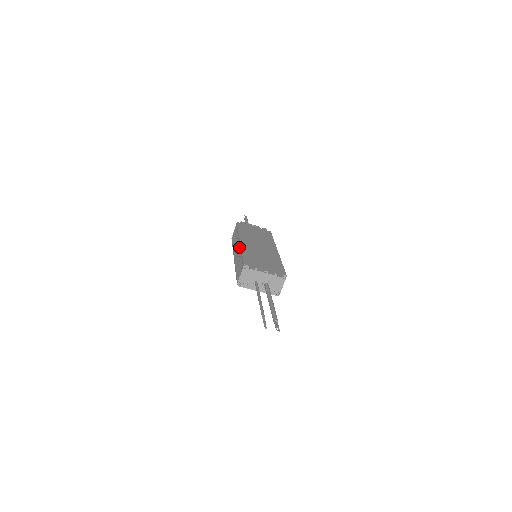
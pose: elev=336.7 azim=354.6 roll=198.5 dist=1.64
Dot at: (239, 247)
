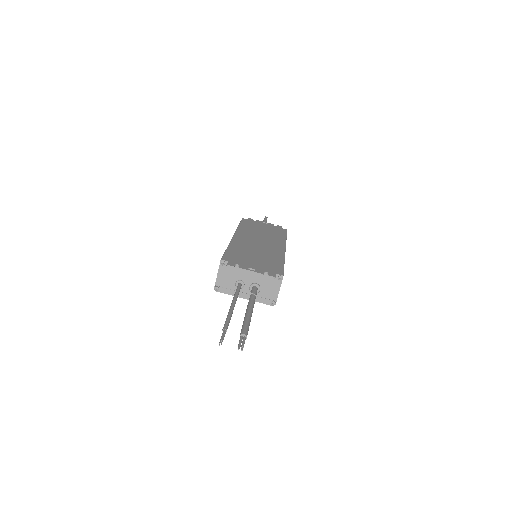
Dot at: occluded
